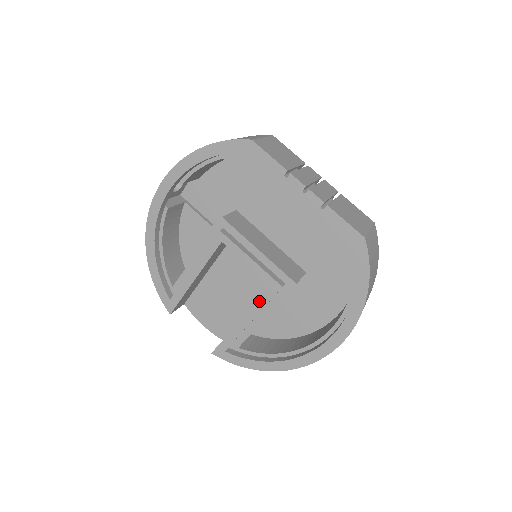
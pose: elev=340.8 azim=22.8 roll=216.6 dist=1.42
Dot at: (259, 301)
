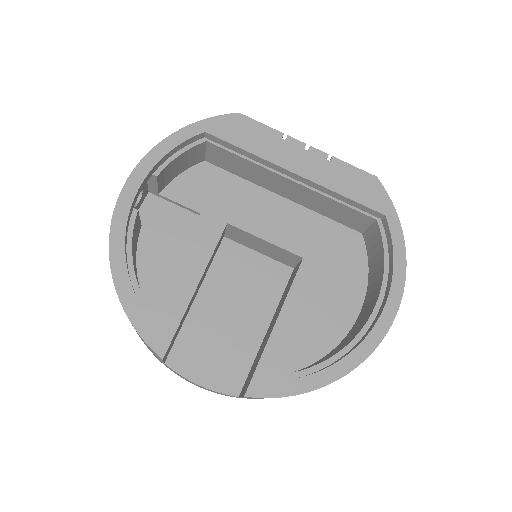
Dot at: (293, 282)
